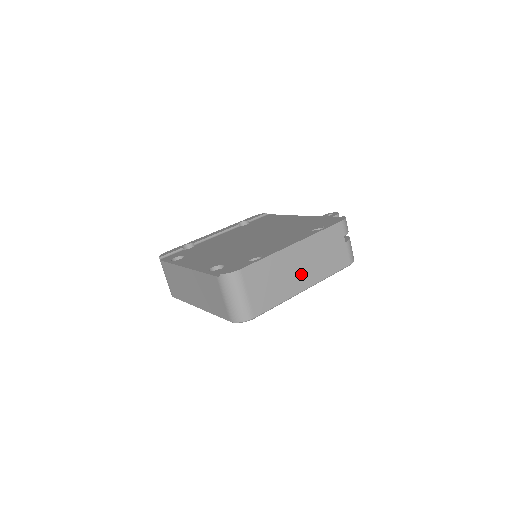
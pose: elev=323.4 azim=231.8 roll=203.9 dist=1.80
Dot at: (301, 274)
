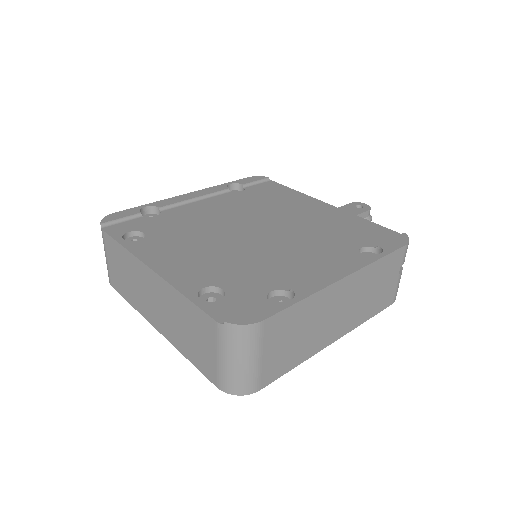
Dot at: (336, 321)
